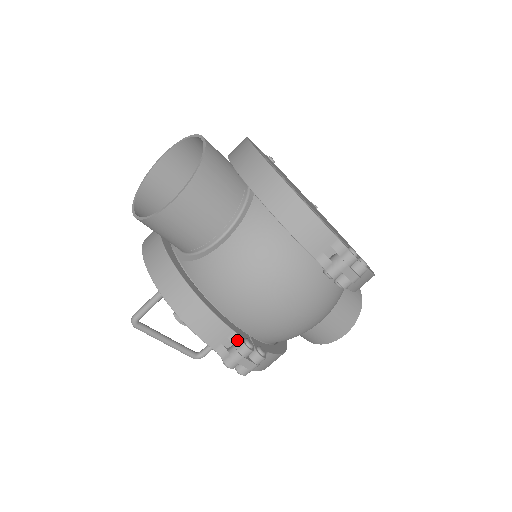
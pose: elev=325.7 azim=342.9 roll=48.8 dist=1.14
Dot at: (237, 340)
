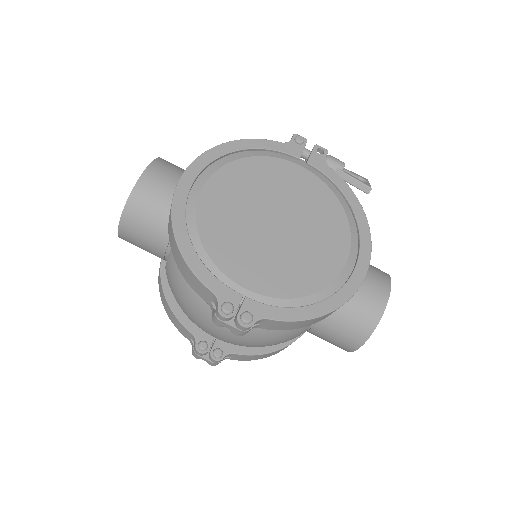
Dot at: (194, 340)
